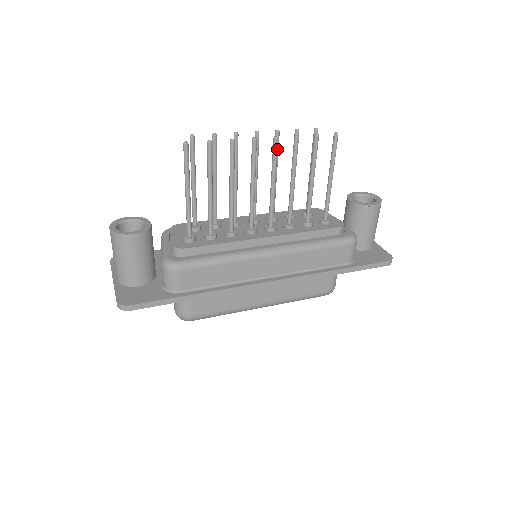
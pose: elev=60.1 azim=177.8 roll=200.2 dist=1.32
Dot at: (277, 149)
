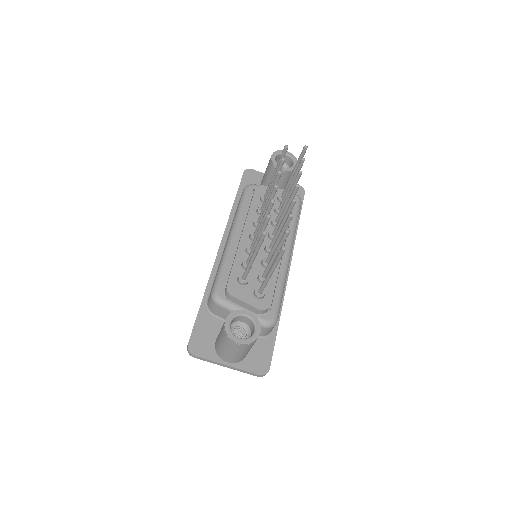
Dot at: (296, 192)
